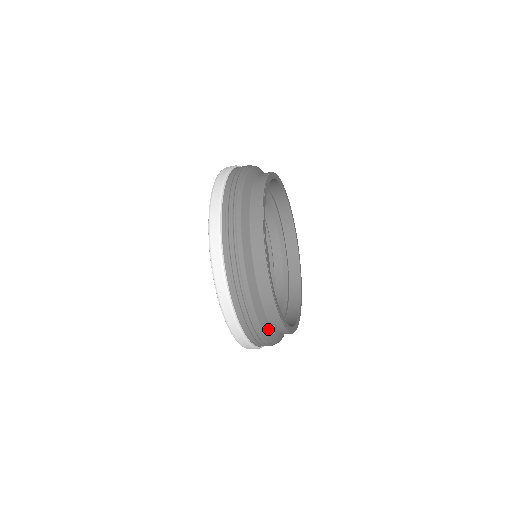
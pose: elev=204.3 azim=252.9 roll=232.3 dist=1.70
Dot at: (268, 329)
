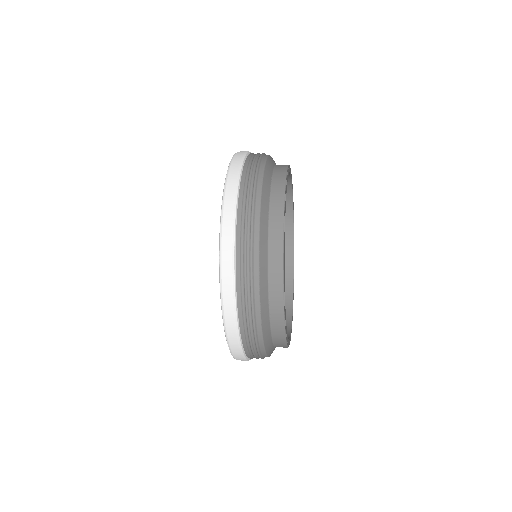
Dot at: (264, 296)
